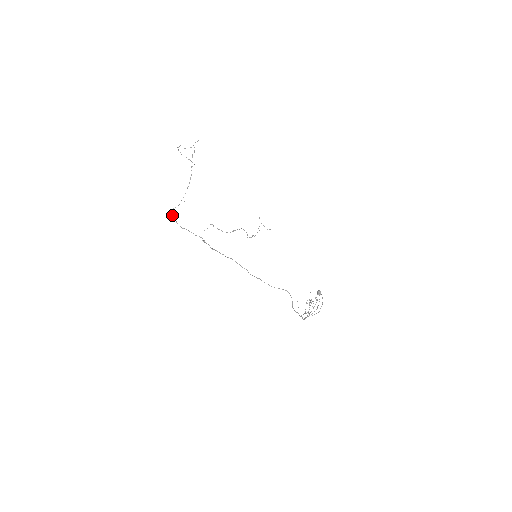
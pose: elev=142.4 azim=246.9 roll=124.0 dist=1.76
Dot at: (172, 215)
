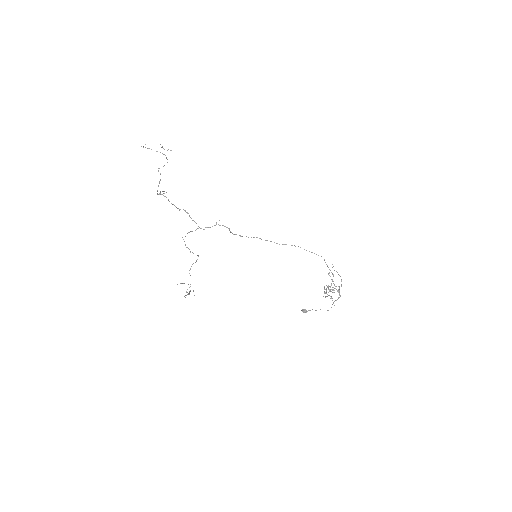
Dot at: (164, 196)
